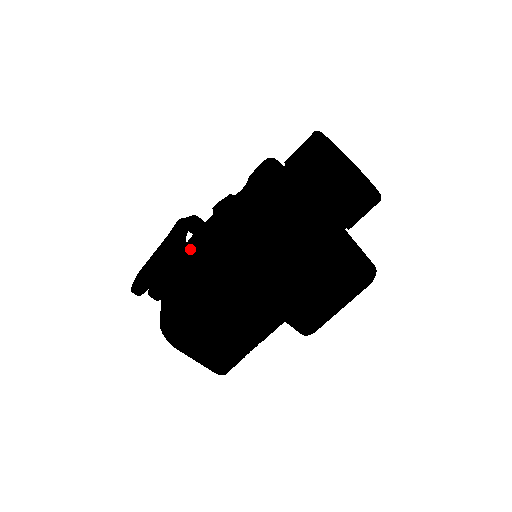
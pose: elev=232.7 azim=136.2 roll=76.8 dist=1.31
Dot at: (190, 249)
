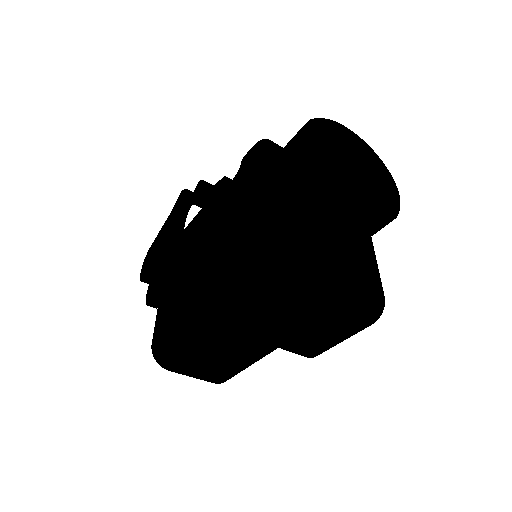
Dot at: (186, 244)
